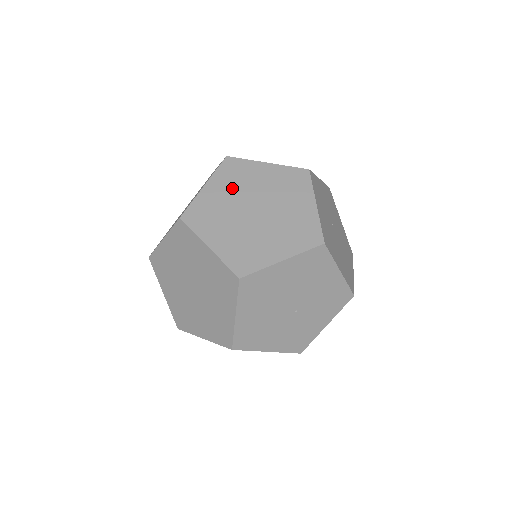
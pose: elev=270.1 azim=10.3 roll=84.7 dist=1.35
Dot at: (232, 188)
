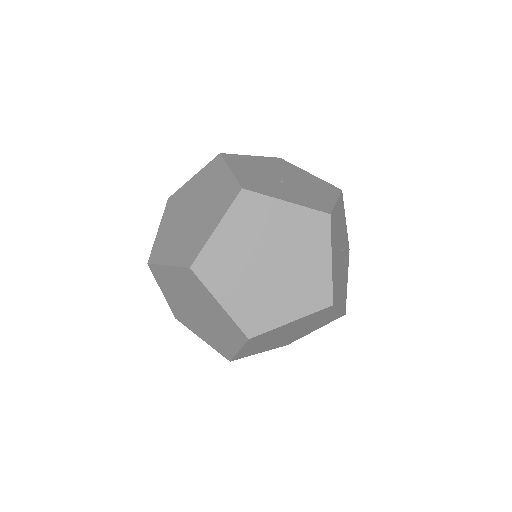
Dot at: (234, 277)
